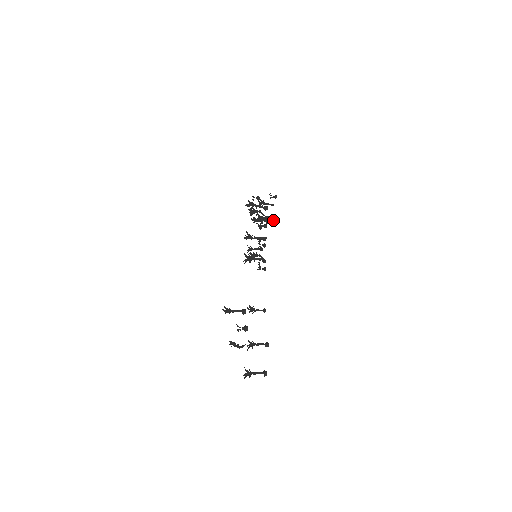
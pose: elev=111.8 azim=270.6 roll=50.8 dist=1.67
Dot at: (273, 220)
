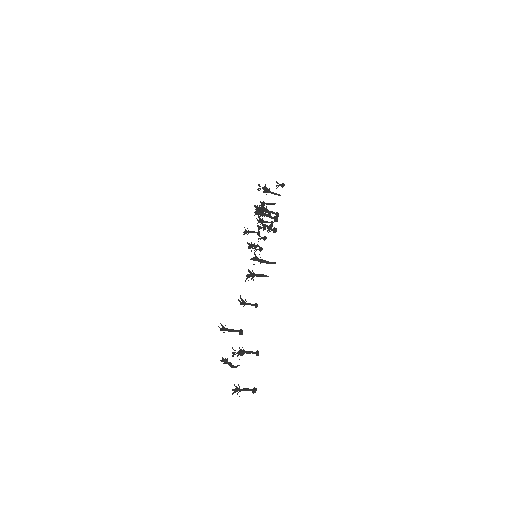
Dot at: (277, 213)
